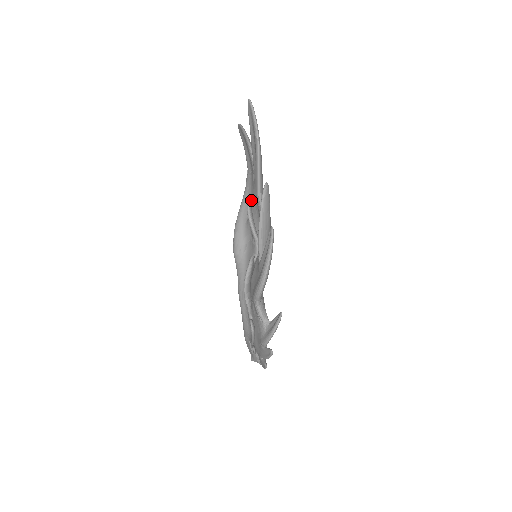
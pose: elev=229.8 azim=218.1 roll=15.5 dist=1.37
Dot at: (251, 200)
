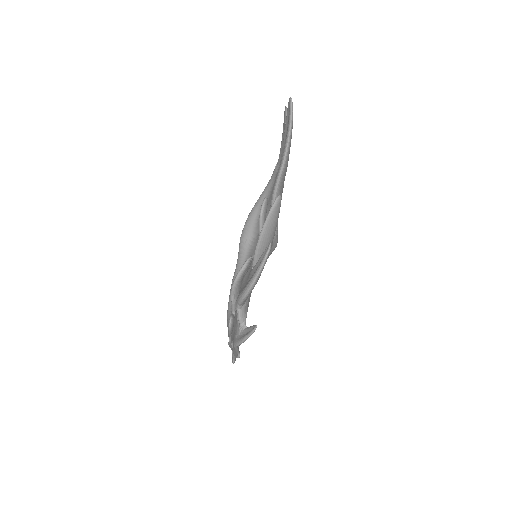
Dot at: (270, 197)
